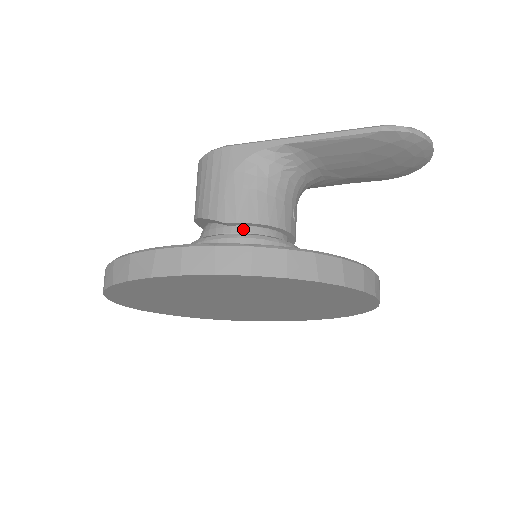
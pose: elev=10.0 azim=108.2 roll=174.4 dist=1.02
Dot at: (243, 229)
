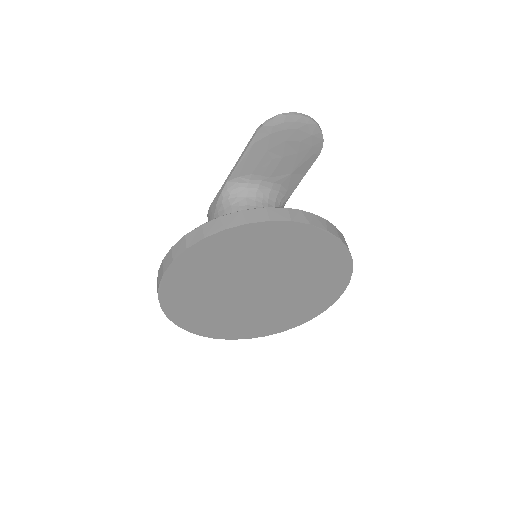
Dot at: occluded
